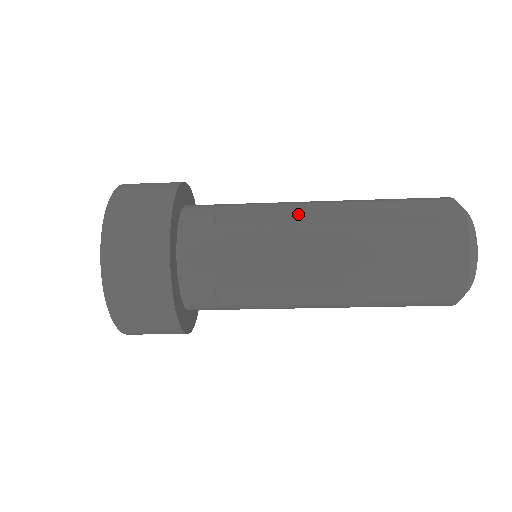
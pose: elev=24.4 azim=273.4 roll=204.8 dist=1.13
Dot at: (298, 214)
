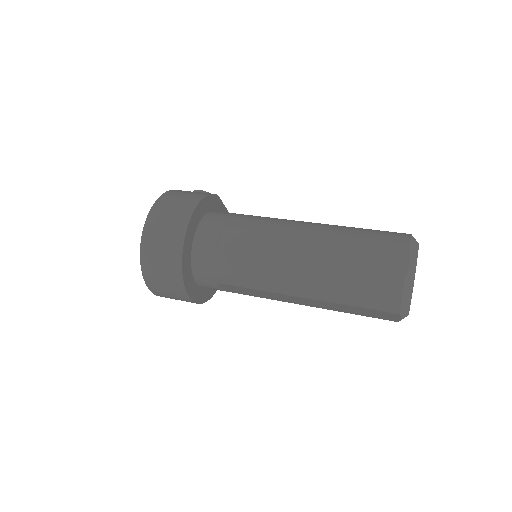
Dot at: (278, 245)
